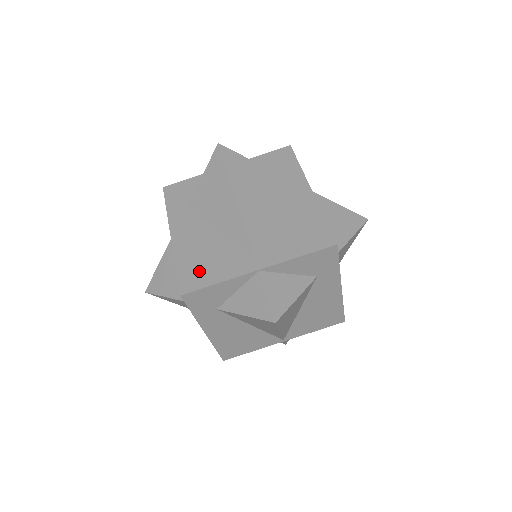
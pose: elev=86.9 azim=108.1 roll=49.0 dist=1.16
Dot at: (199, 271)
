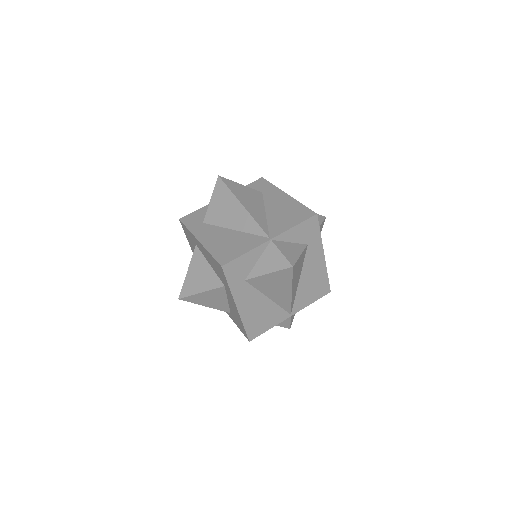
Dot at: (229, 251)
